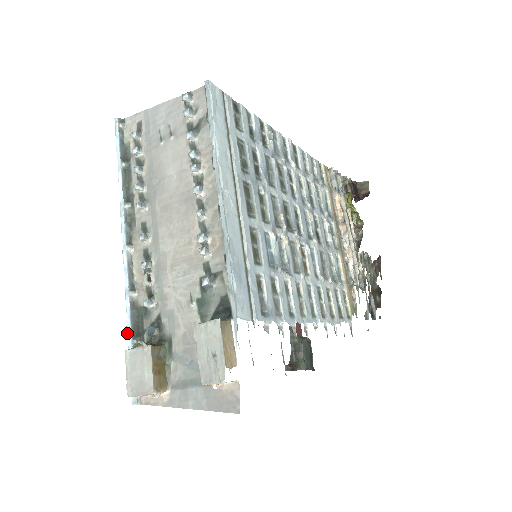
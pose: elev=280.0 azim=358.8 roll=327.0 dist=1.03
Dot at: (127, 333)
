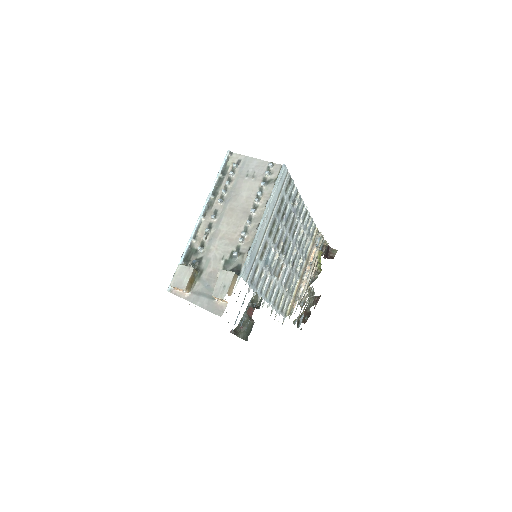
Dot at: (181, 257)
